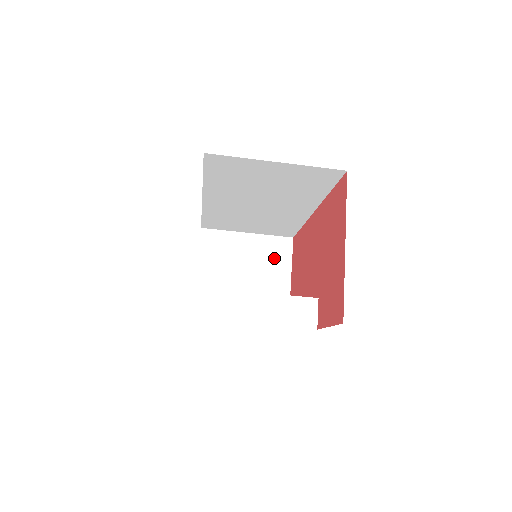
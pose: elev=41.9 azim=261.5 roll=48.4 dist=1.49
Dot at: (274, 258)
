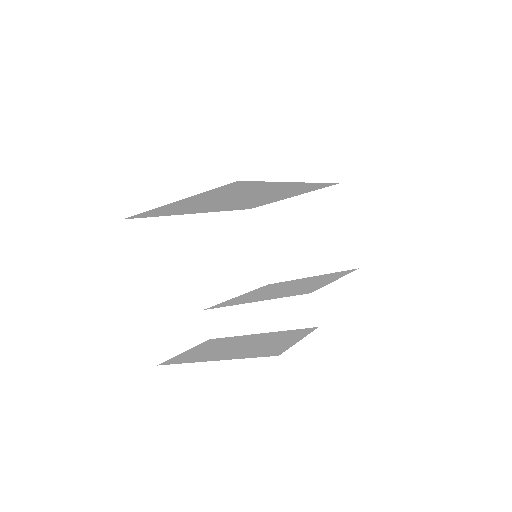
Dot at: (326, 214)
